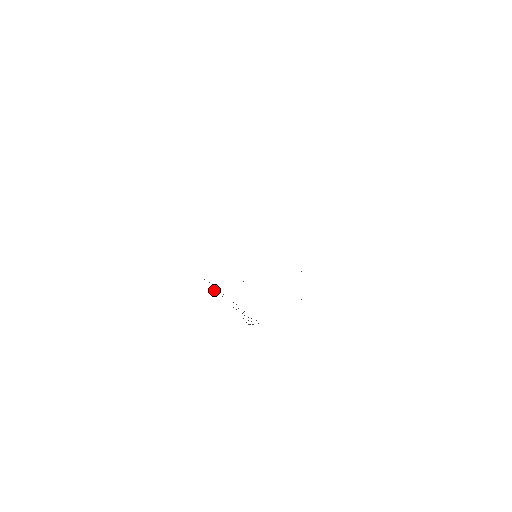
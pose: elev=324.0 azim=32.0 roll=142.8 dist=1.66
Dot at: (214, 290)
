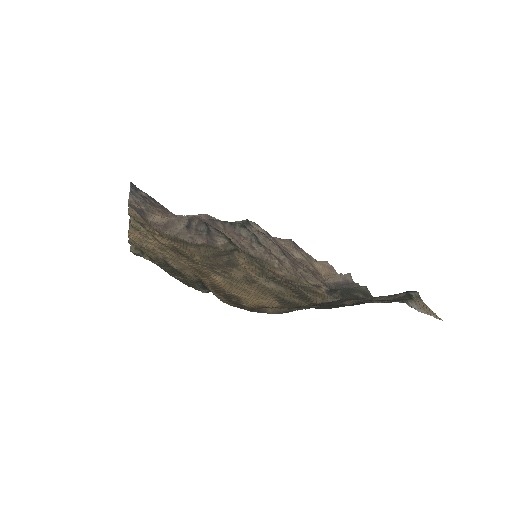
Dot at: (130, 205)
